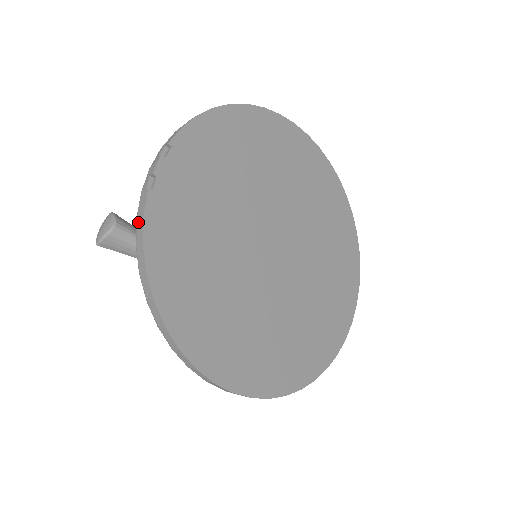
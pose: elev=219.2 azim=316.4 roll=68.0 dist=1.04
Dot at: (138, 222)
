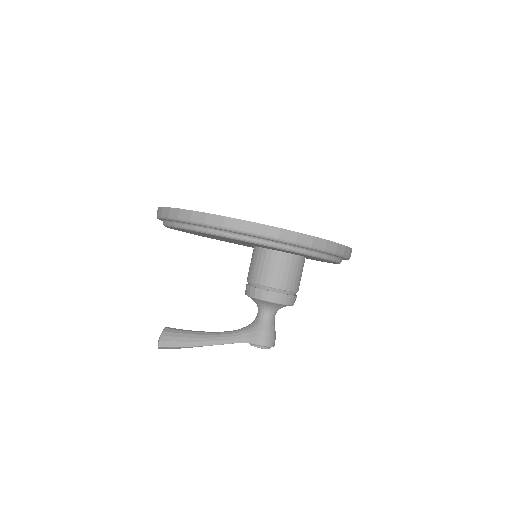
Dot at: (158, 213)
